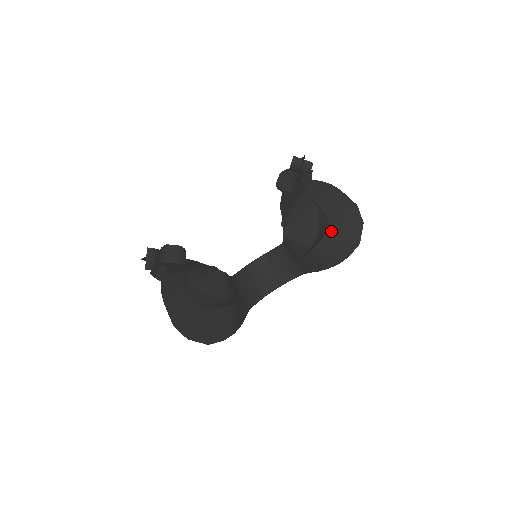
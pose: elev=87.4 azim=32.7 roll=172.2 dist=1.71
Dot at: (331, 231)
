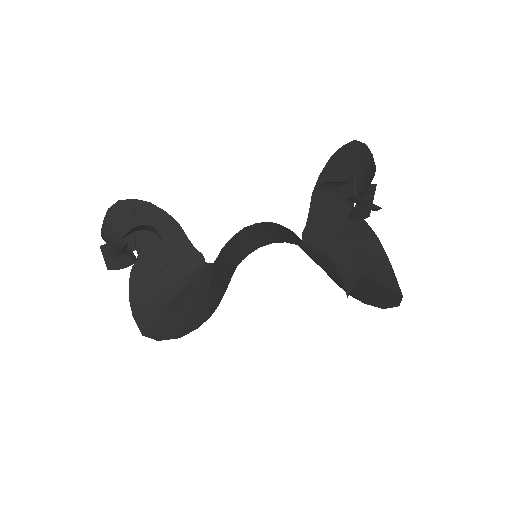
Dot at: (358, 284)
